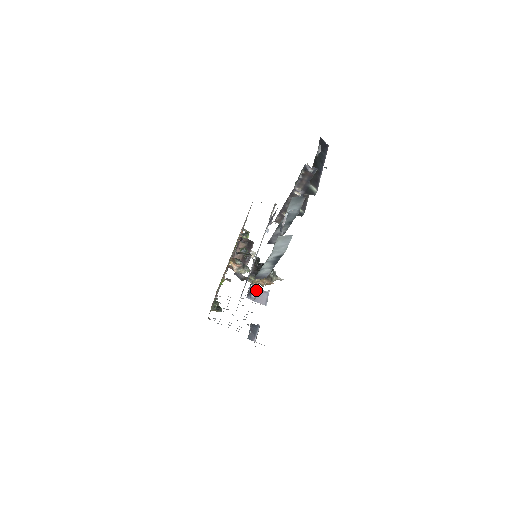
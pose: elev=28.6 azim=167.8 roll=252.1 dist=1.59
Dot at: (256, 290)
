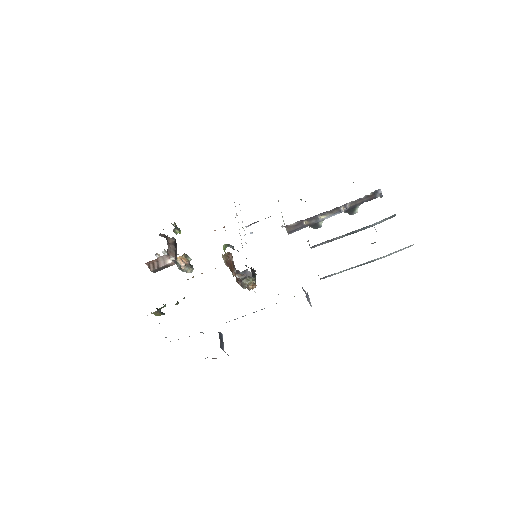
Dot at: occluded
